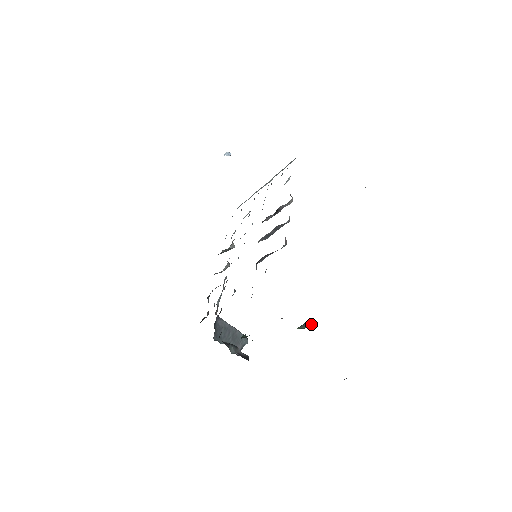
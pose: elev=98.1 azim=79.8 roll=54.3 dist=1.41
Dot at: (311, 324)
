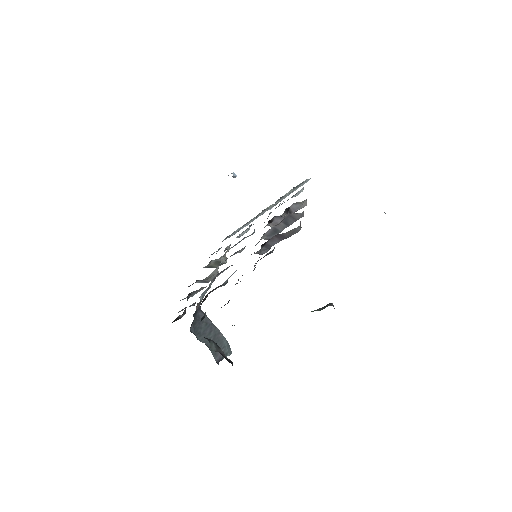
Dot at: (331, 304)
